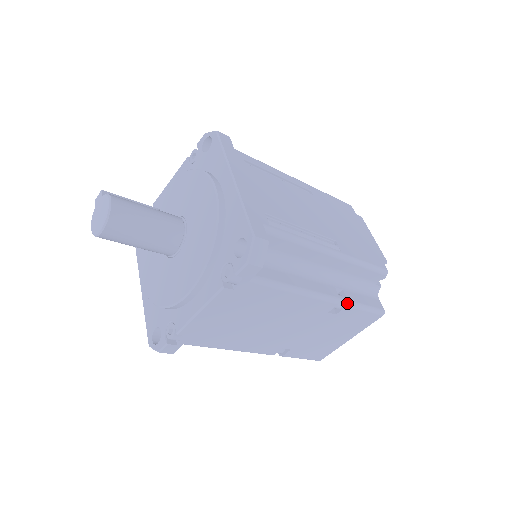
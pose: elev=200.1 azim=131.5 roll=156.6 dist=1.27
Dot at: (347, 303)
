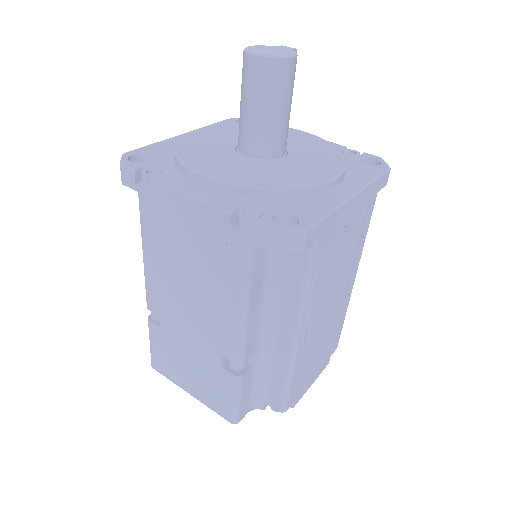
Dot at: (240, 375)
